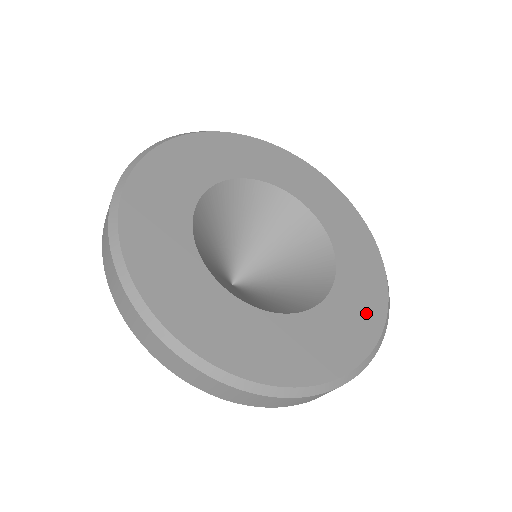
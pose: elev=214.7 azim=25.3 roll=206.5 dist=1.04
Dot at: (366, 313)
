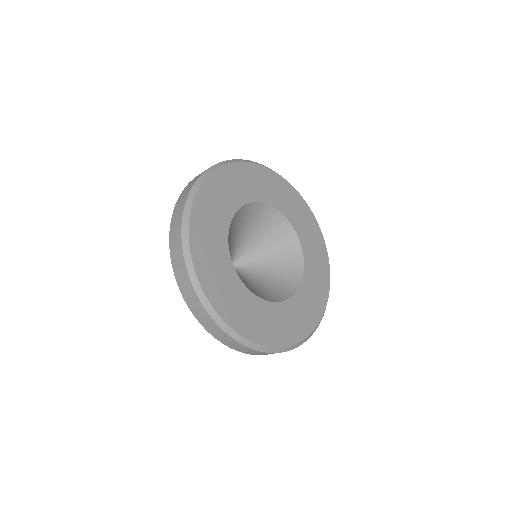
Dot at: (318, 297)
